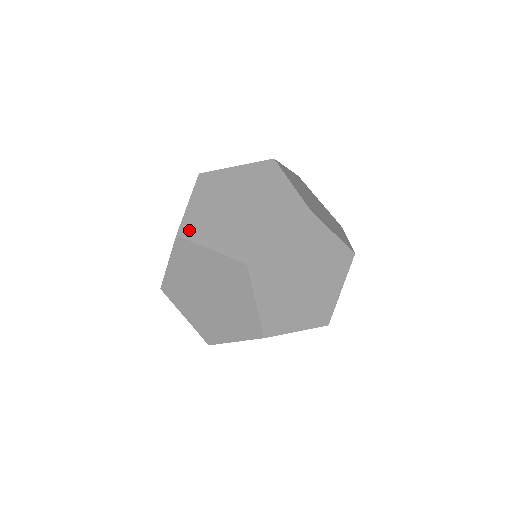
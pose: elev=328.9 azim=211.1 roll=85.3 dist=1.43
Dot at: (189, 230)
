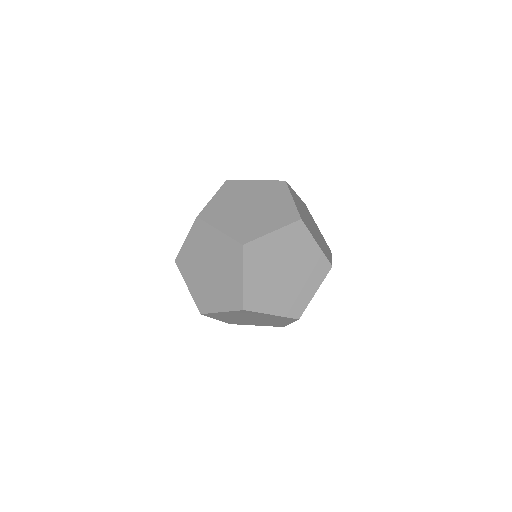
Dot at: (304, 221)
